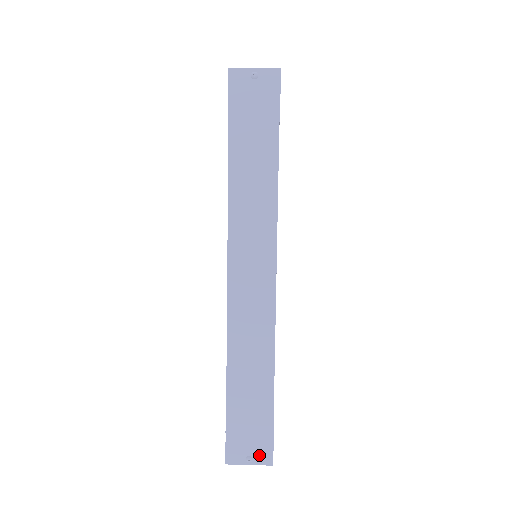
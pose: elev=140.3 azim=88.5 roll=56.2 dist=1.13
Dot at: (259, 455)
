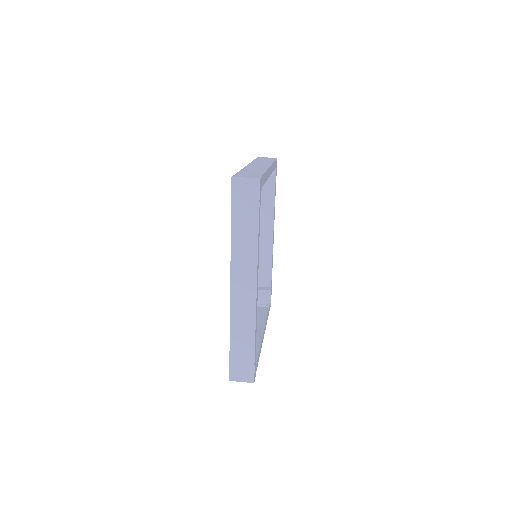
Dot at: (247, 377)
